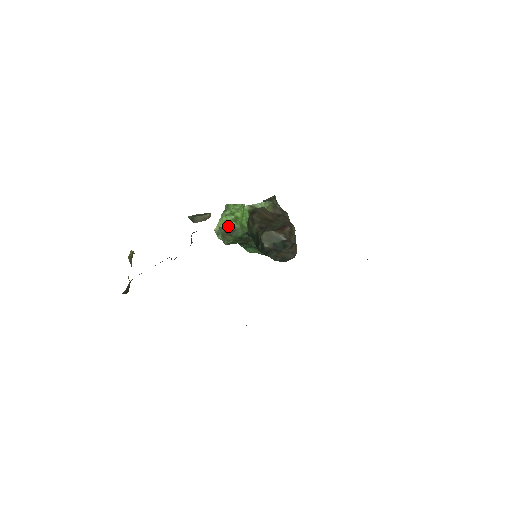
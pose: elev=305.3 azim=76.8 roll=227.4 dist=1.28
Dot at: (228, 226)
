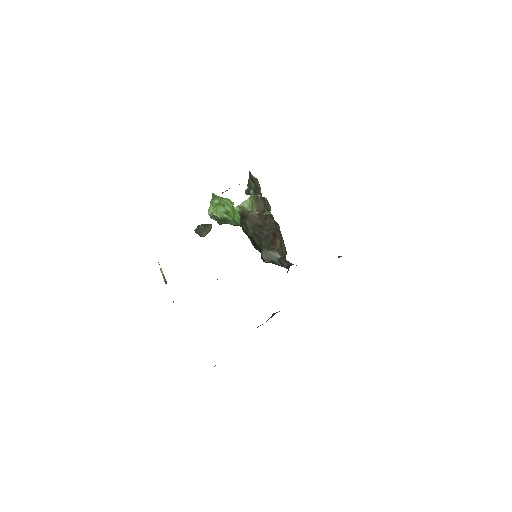
Dot at: (221, 216)
